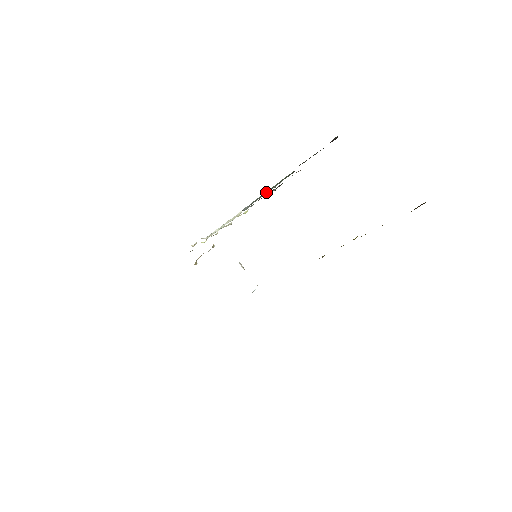
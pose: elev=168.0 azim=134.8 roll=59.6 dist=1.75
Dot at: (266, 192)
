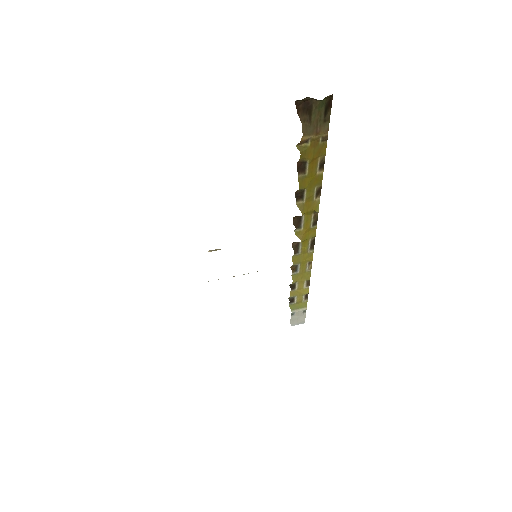
Dot at: occluded
